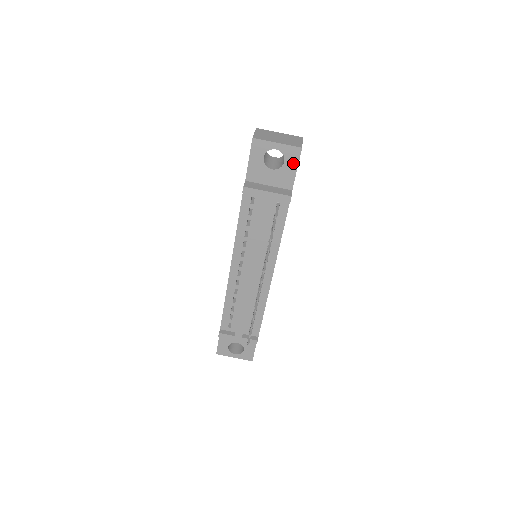
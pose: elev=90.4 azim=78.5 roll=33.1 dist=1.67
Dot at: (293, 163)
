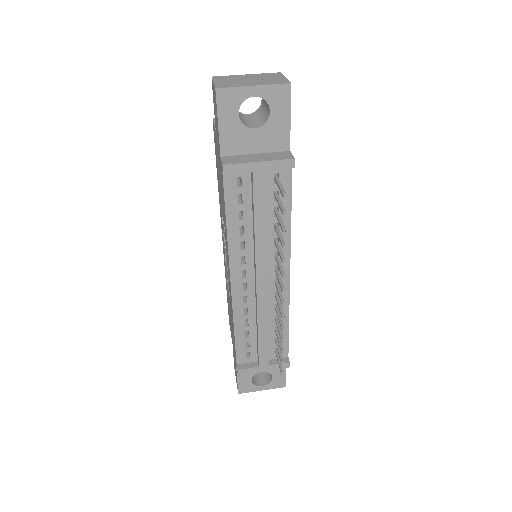
Dot at: (283, 110)
